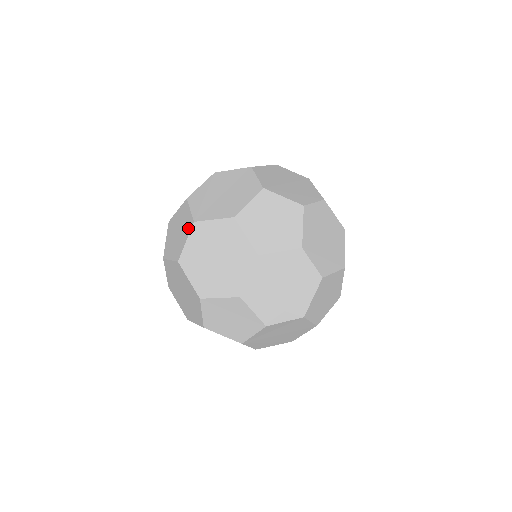
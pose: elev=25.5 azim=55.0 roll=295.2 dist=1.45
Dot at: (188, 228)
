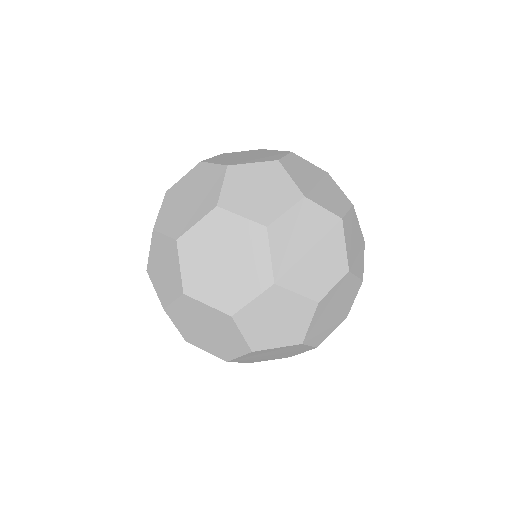
Dot at: (173, 252)
